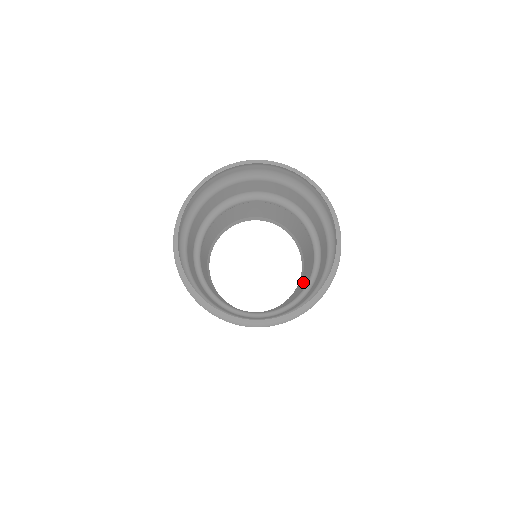
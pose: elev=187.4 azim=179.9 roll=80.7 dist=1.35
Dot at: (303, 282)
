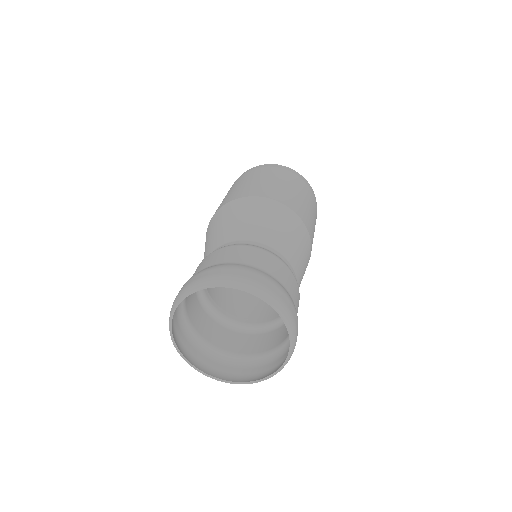
Dot at: occluded
